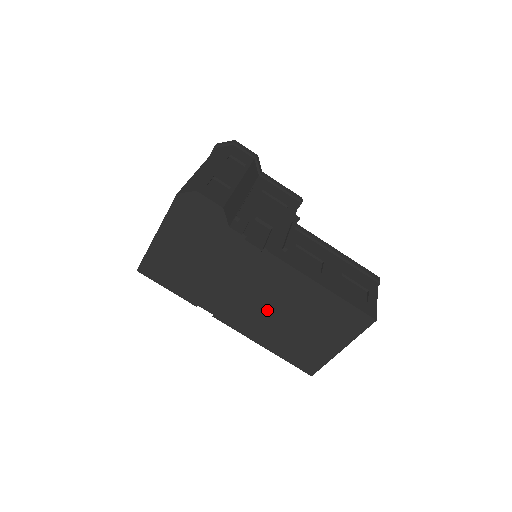
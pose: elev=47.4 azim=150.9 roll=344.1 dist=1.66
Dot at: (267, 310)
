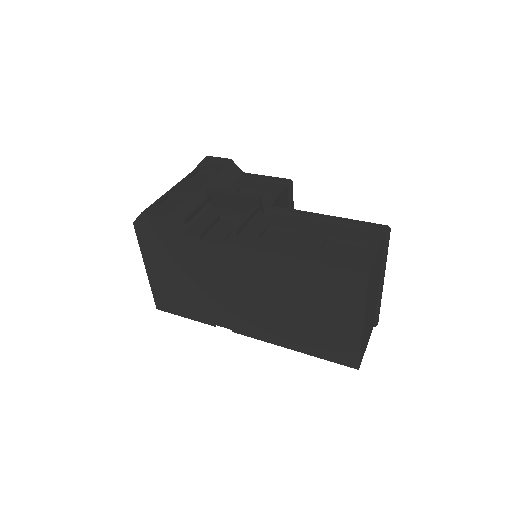
Dot at: (267, 306)
